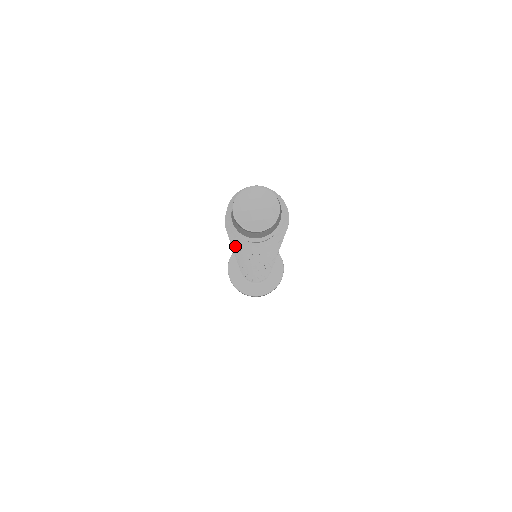
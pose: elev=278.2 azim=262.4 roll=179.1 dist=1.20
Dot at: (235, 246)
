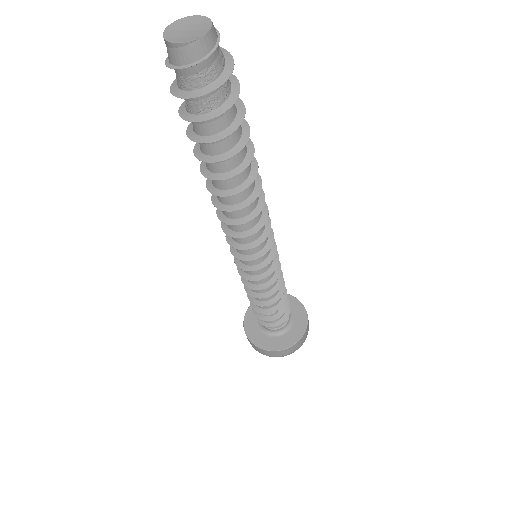
Dot at: (179, 115)
